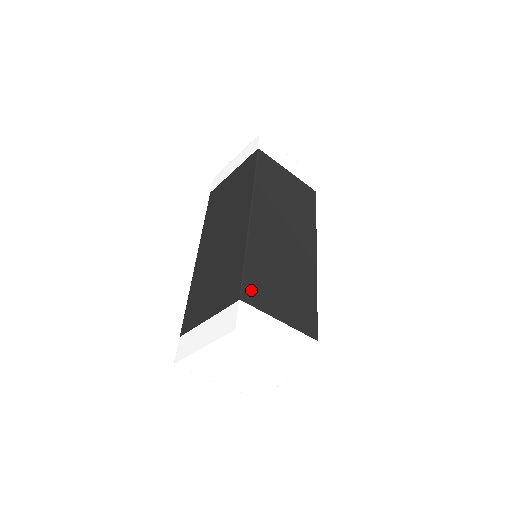
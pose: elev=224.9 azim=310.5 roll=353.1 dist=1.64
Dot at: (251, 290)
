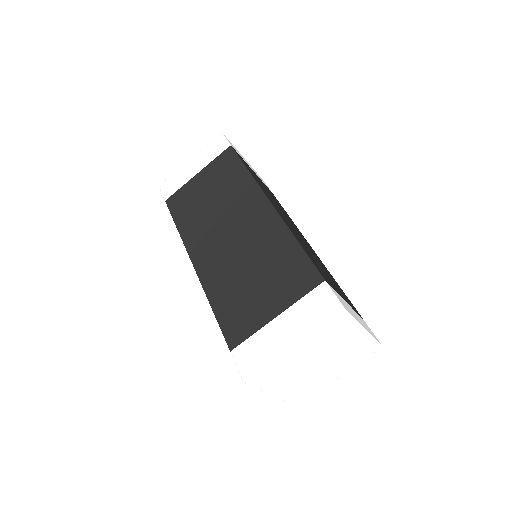
Dot at: (321, 272)
